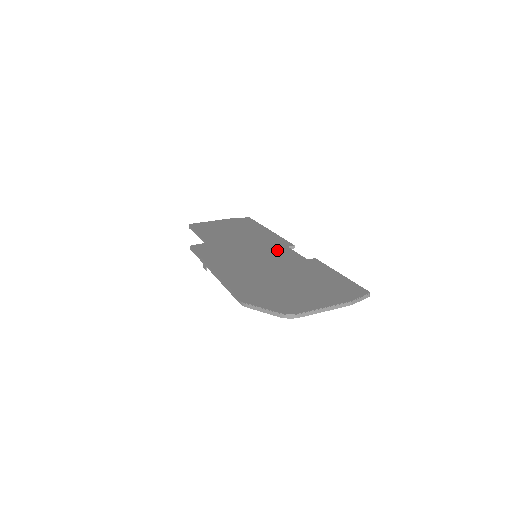
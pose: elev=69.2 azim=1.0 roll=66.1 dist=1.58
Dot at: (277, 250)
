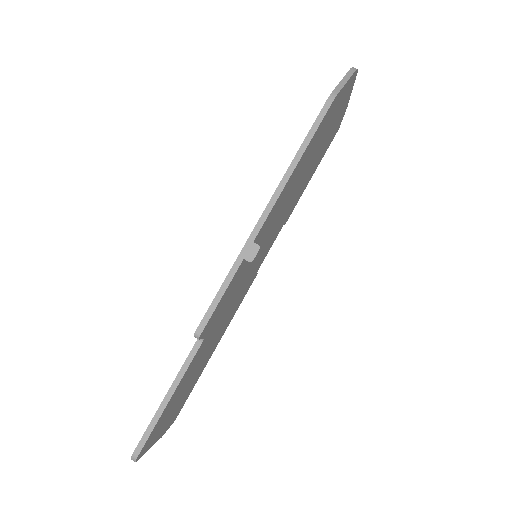
Dot at: occluded
